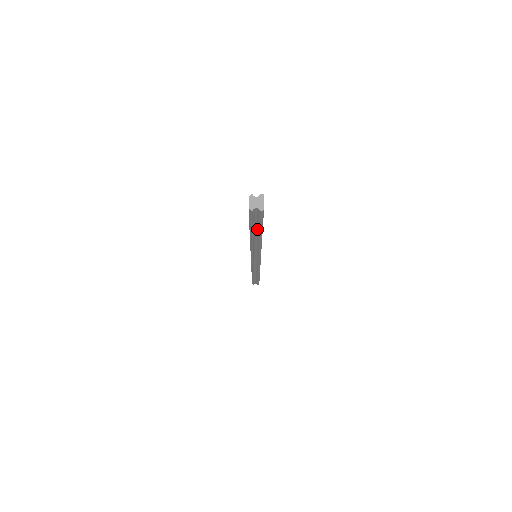
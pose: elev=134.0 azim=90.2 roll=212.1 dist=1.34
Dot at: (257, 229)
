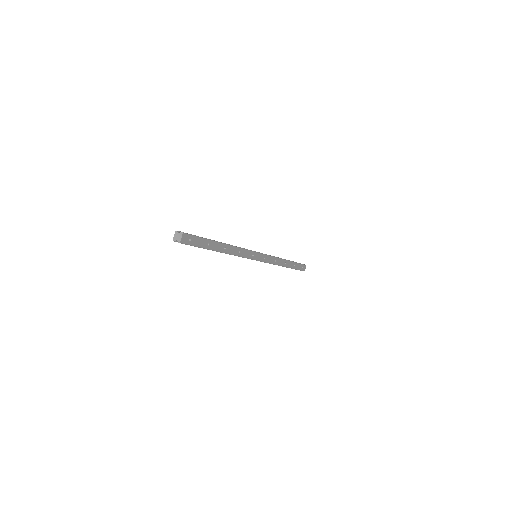
Dot at: (206, 247)
